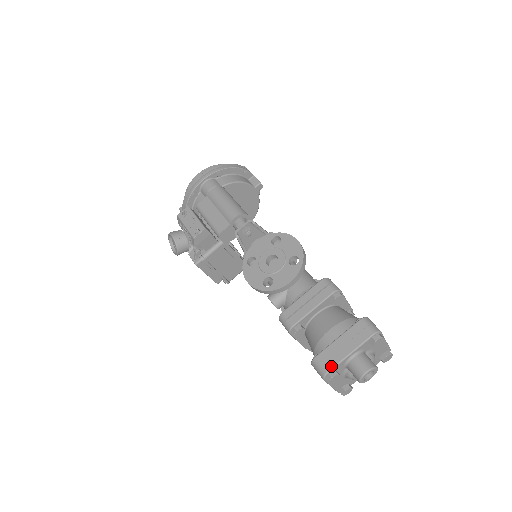
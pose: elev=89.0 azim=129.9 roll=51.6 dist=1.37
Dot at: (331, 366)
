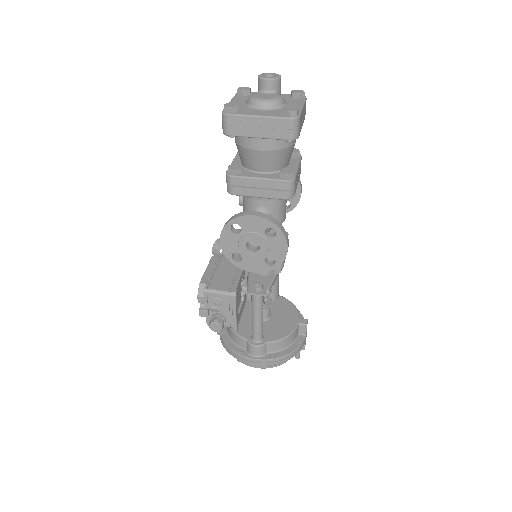
Dot at: occluded
